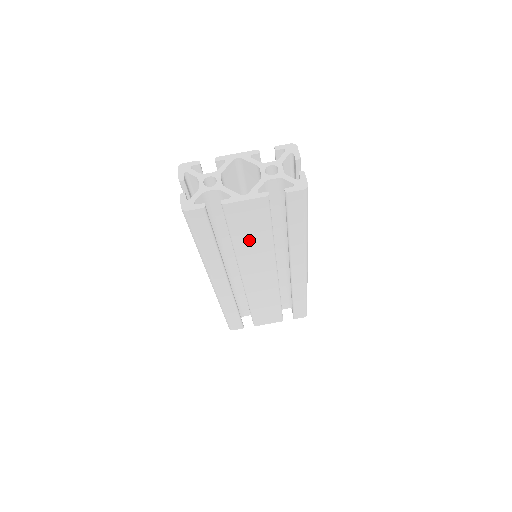
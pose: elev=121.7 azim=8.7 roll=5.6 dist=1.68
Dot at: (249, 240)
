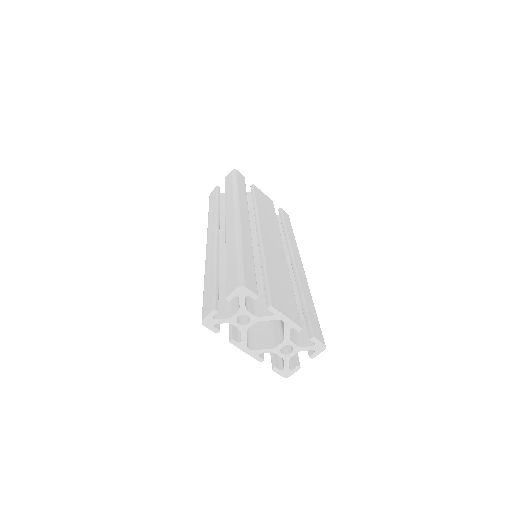
Dot at: occluded
